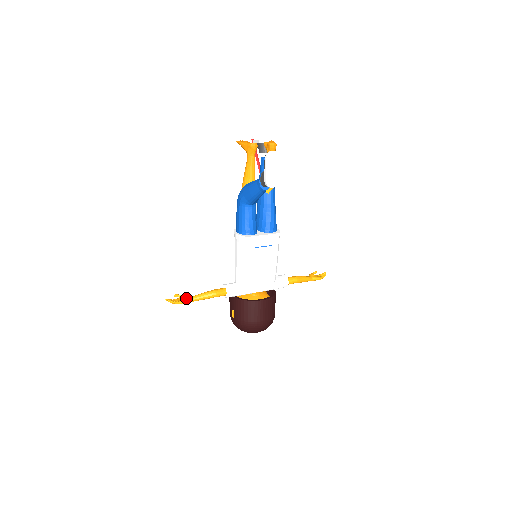
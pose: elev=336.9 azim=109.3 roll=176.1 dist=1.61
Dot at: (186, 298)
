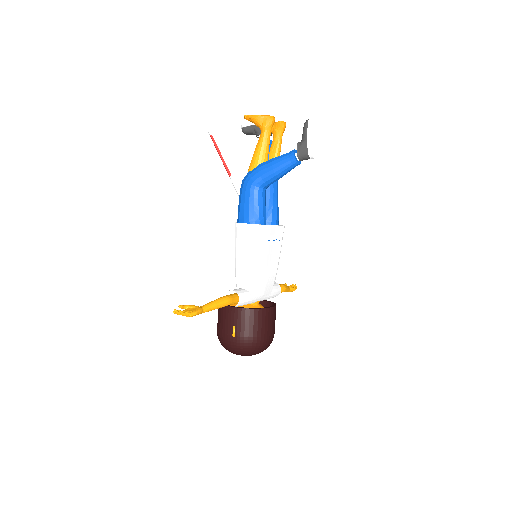
Dot at: (198, 307)
